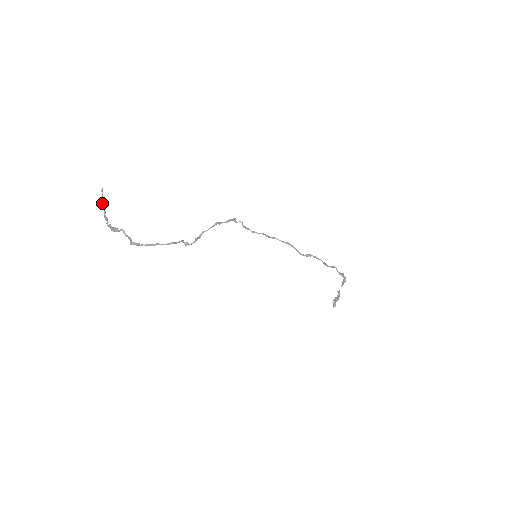
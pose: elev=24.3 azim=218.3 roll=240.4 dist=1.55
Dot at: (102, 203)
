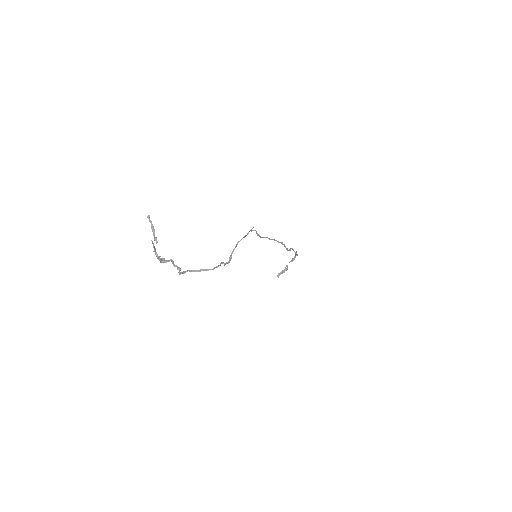
Dot at: (153, 234)
